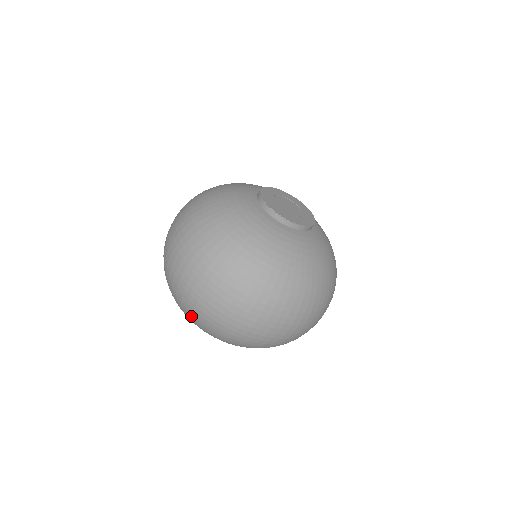
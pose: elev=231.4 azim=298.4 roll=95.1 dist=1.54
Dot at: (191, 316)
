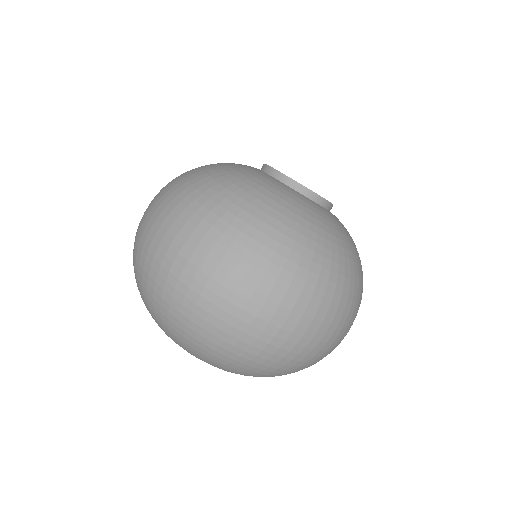
Dot at: (290, 371)
